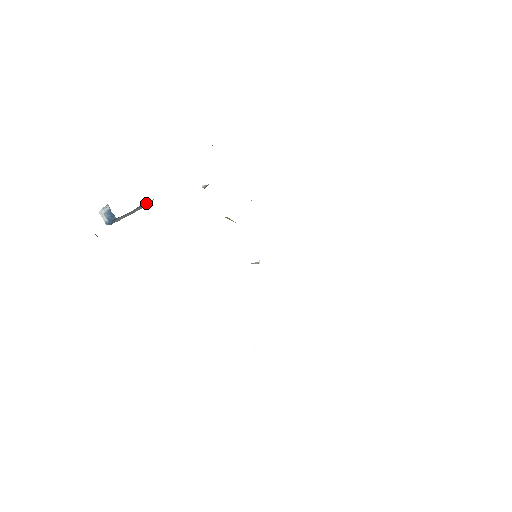
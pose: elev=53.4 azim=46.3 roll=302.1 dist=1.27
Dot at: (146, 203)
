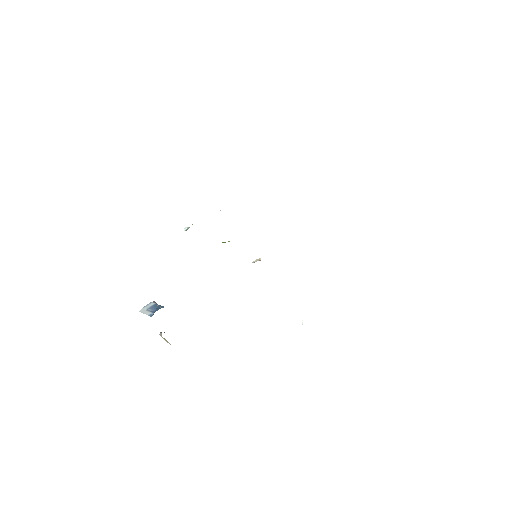
Dot at: occluded
